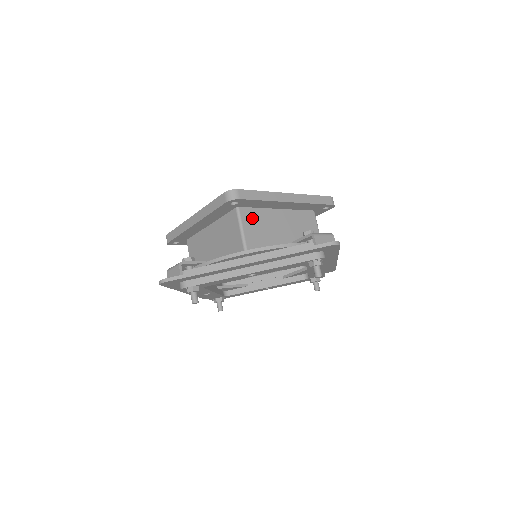
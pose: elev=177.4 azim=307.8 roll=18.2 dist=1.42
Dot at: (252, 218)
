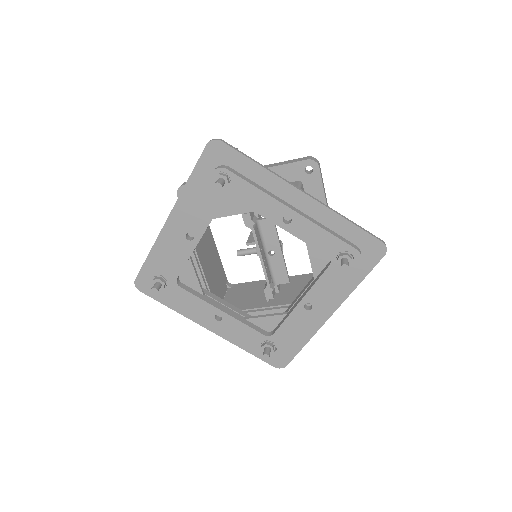
Dot at: occluded
